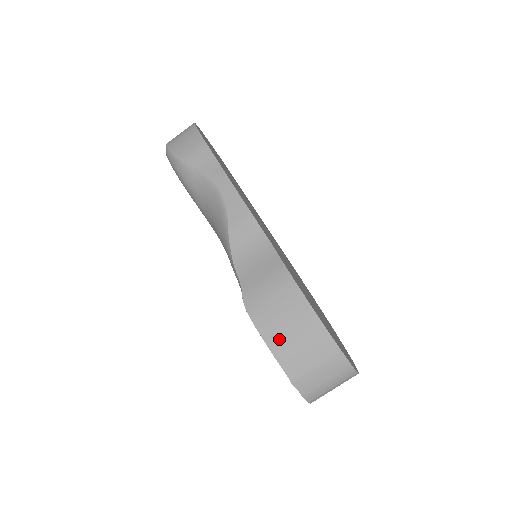
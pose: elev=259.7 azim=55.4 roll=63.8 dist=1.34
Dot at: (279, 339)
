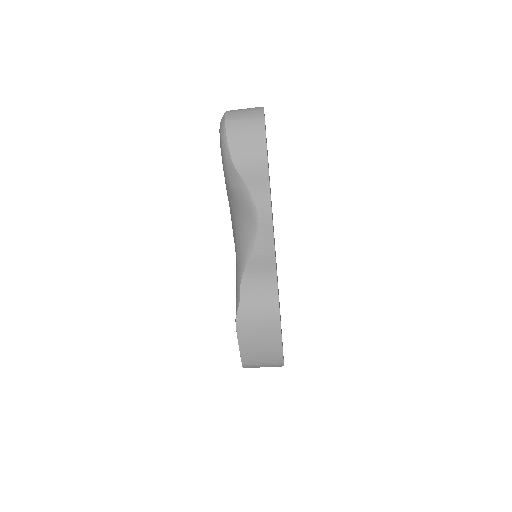
Dot at: (249, 347)
